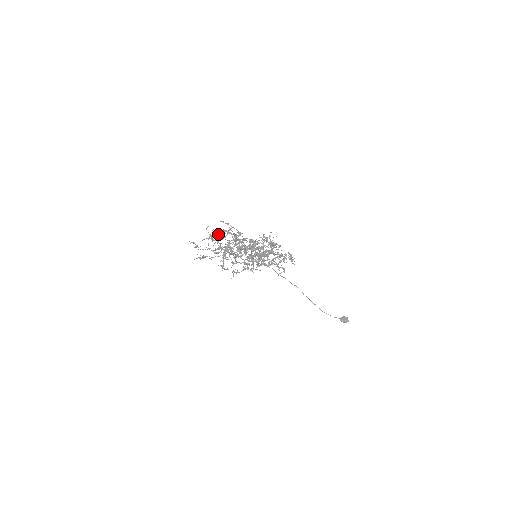
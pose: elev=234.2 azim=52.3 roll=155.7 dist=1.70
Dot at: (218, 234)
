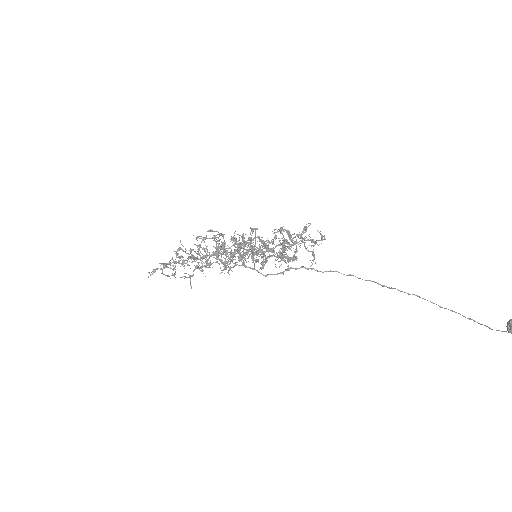
Dot at: (218, 249)
